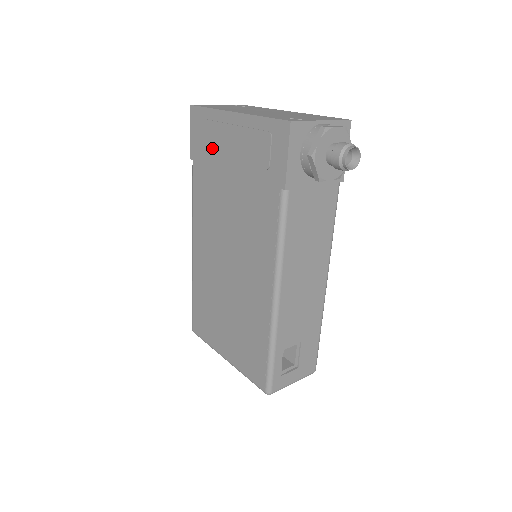
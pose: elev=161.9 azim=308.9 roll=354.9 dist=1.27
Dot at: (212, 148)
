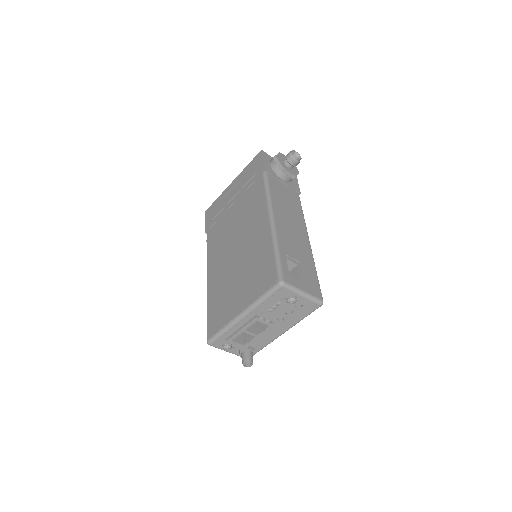
Dot at: (220, 208)
